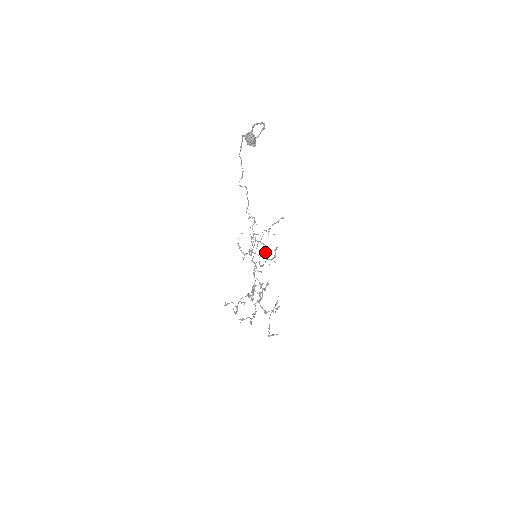
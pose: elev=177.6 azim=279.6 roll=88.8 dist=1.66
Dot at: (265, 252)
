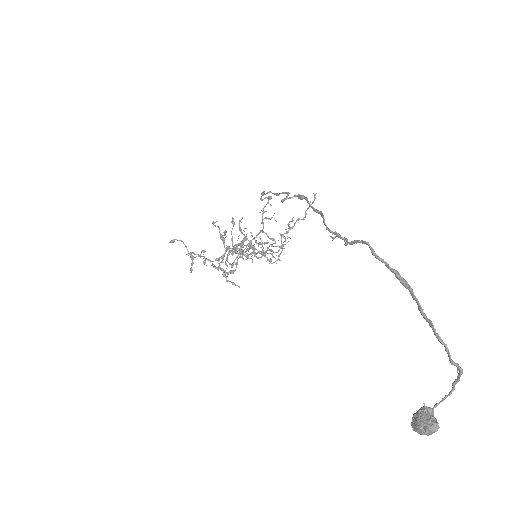
Dot at: (273, 257)
